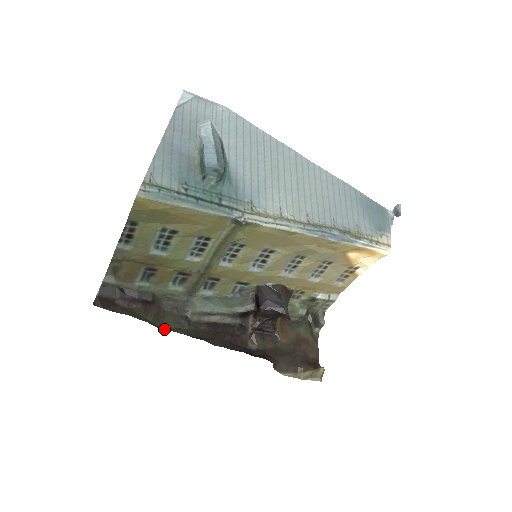
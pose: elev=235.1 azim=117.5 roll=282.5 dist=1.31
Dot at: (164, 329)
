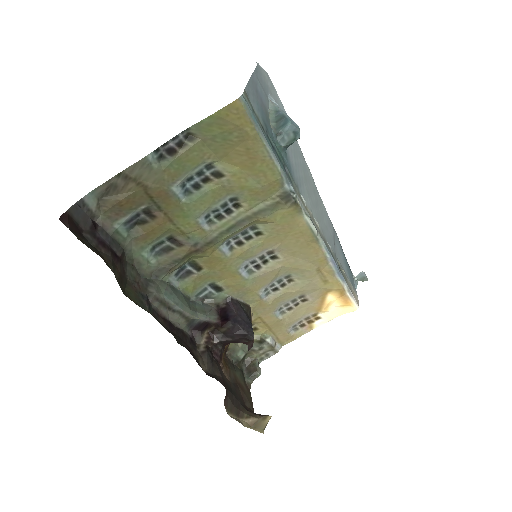
Dot at: occluded
